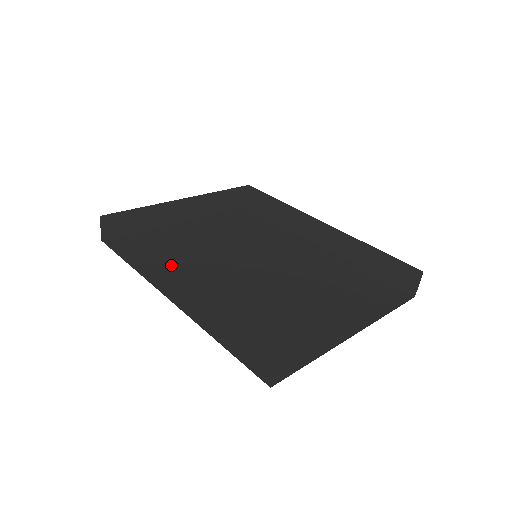
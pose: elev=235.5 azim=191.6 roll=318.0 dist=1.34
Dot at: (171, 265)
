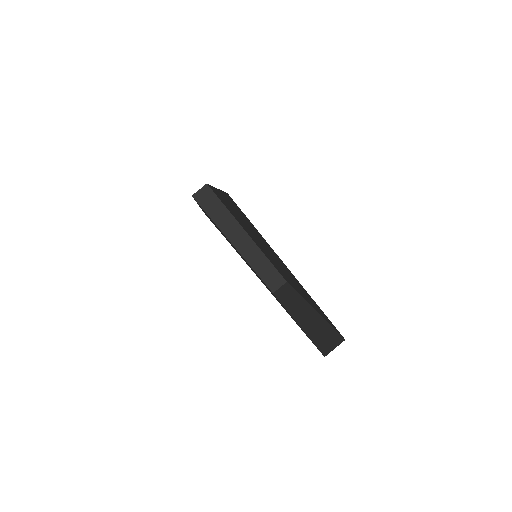
Dot at: occluded
